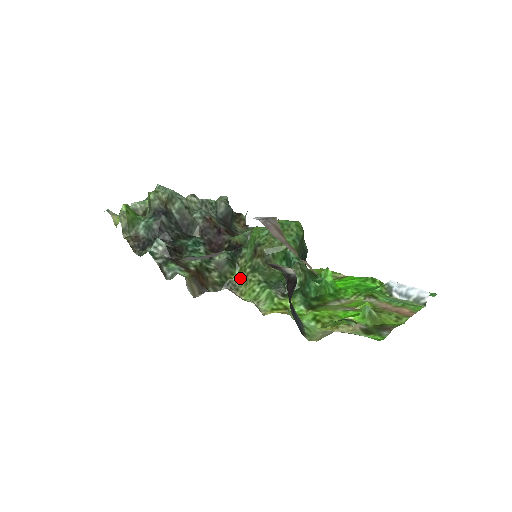
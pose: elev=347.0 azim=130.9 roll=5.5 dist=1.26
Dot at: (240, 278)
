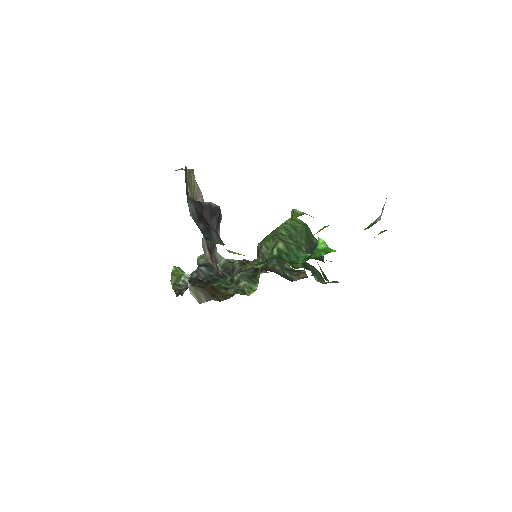
Dot at: occluded
